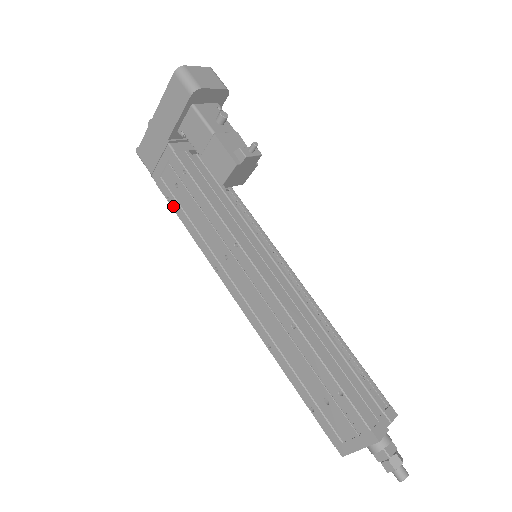
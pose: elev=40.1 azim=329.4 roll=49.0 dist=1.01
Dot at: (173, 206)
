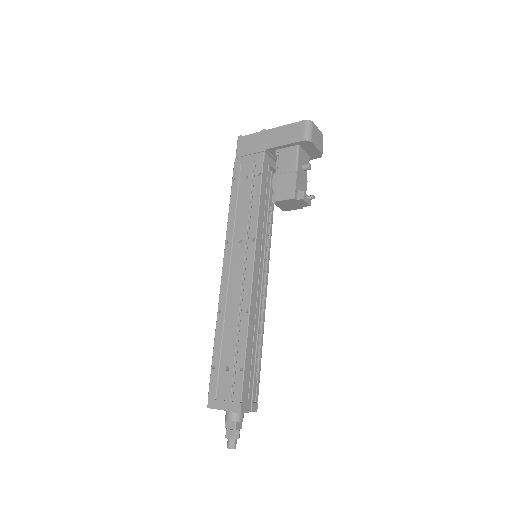
Dot at: (233, 186)
